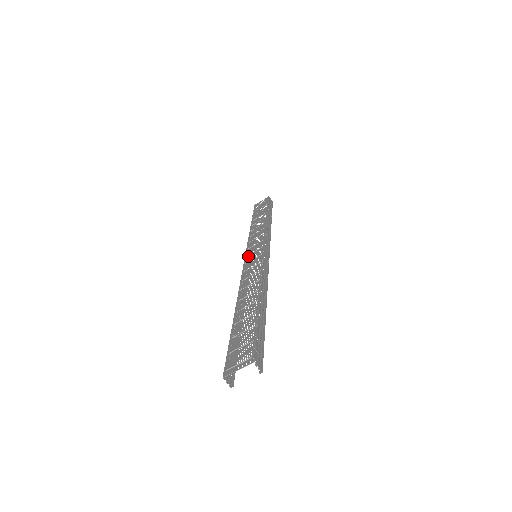
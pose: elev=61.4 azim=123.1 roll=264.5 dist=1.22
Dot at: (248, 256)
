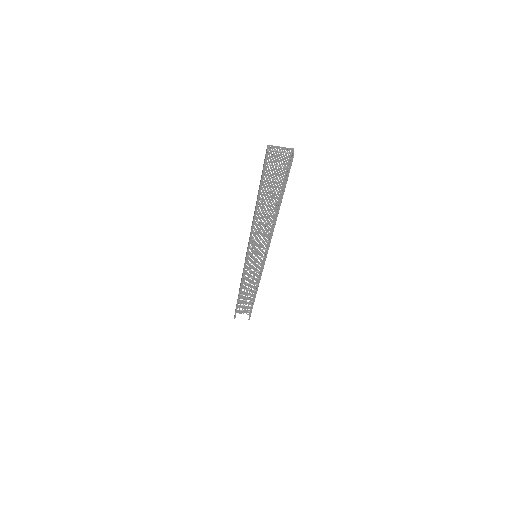
Dot at: (250, 253)
